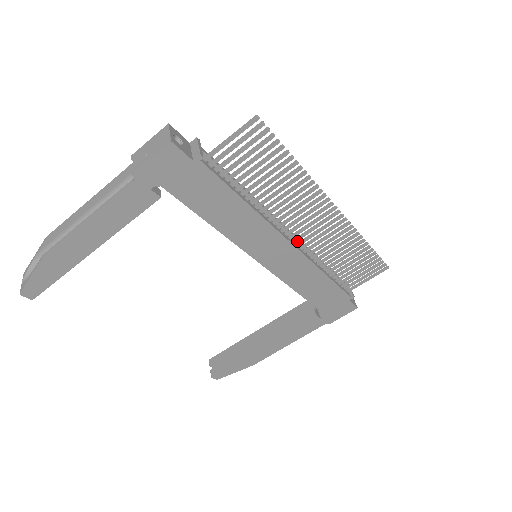
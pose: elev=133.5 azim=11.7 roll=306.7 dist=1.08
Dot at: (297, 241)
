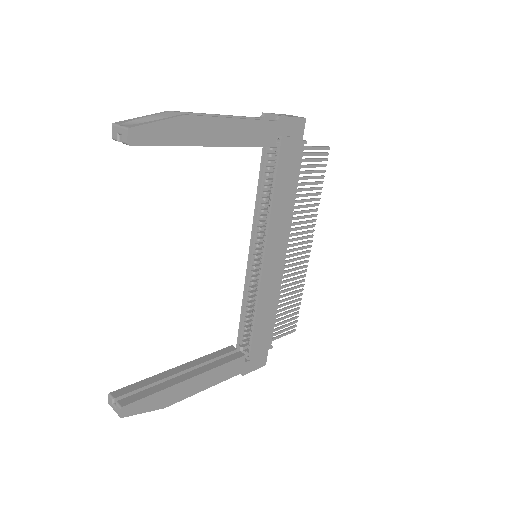
Dot at: occluded
